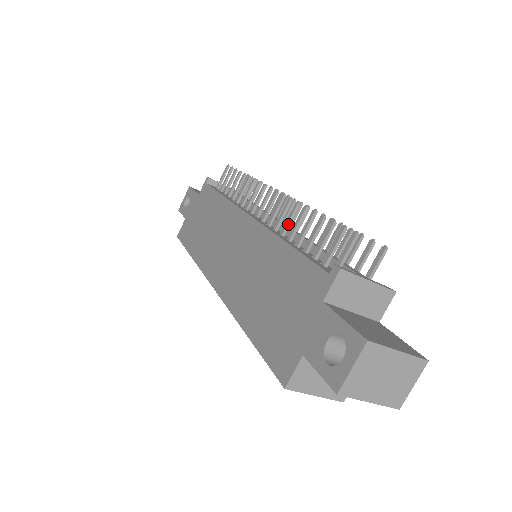
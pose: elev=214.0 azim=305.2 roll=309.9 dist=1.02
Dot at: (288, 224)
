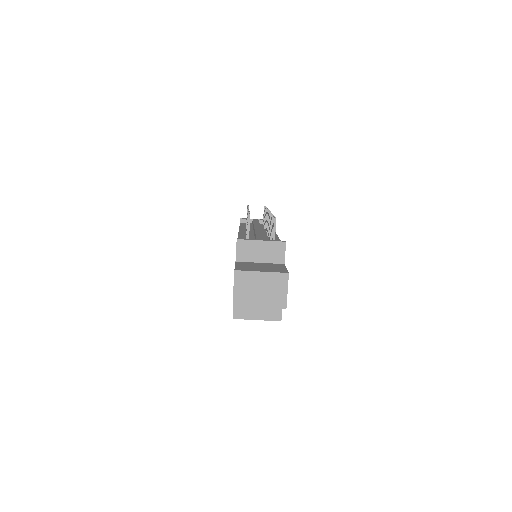
Dot at: occluded
